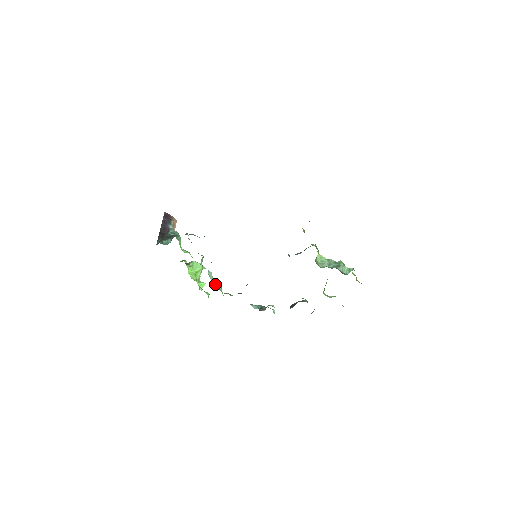
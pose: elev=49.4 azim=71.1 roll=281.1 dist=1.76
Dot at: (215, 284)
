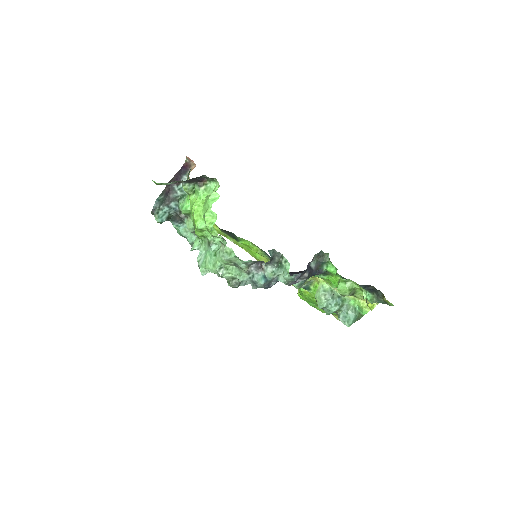
Dot at: (207, 262)
